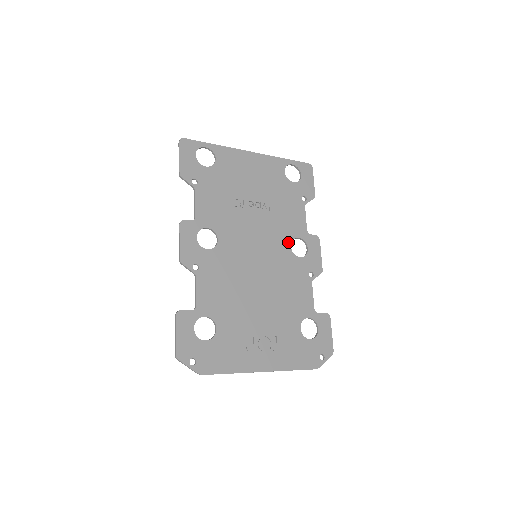
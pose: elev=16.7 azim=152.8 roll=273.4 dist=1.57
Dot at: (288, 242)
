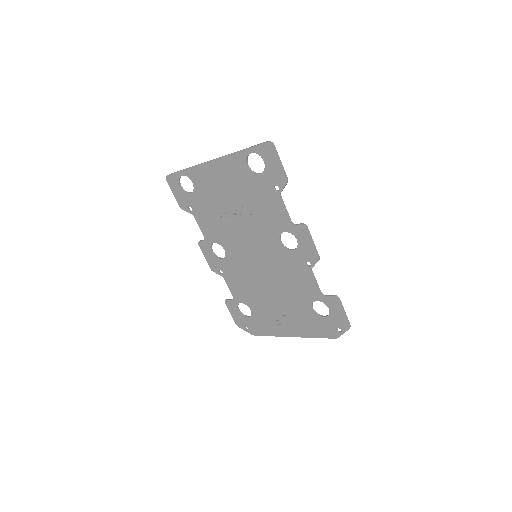
Dot at: (276, 239)
